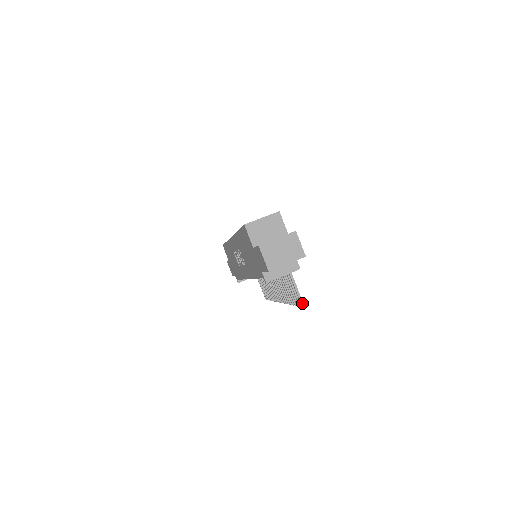
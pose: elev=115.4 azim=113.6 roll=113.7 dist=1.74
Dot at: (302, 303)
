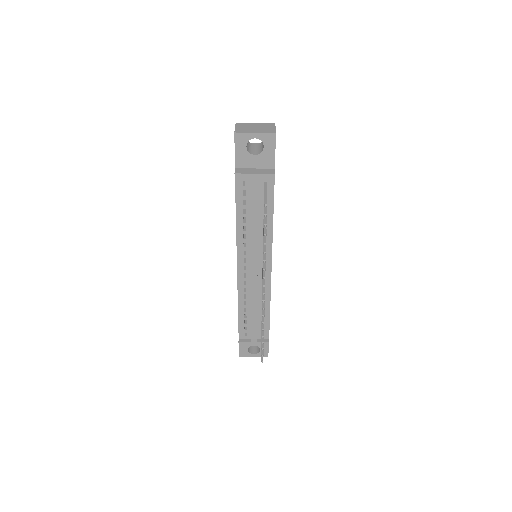
Dot at: (266, 202)
